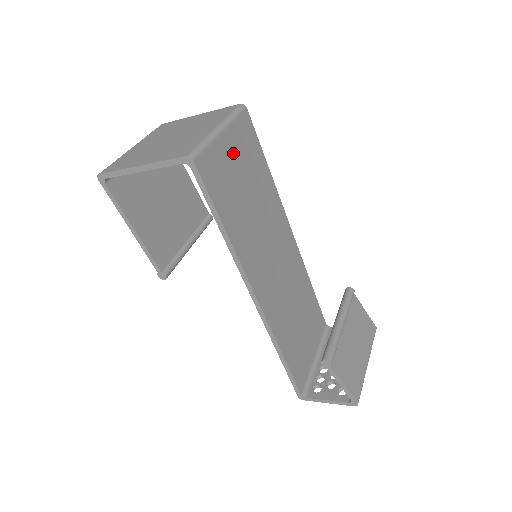
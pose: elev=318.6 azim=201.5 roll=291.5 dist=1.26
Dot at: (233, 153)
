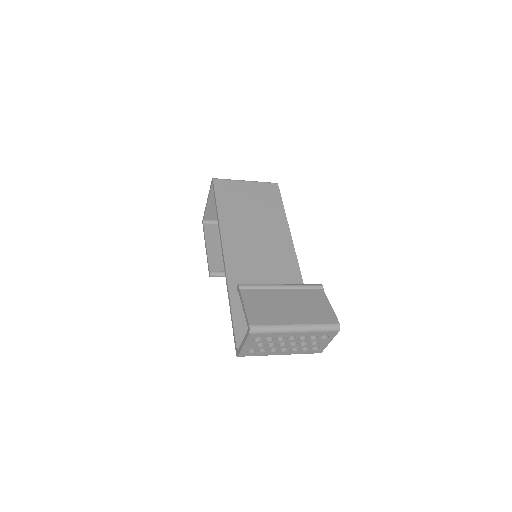
Dot at: (250, 191)
